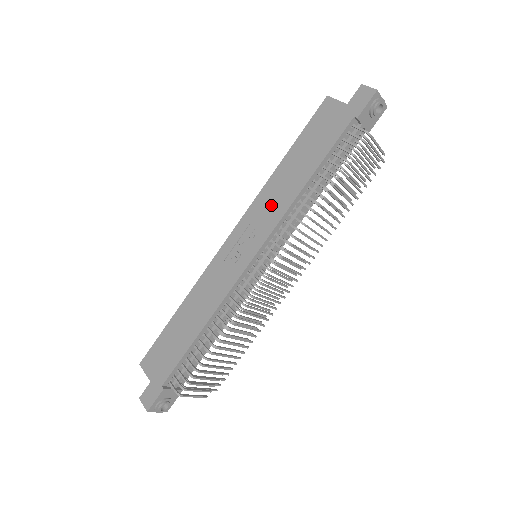
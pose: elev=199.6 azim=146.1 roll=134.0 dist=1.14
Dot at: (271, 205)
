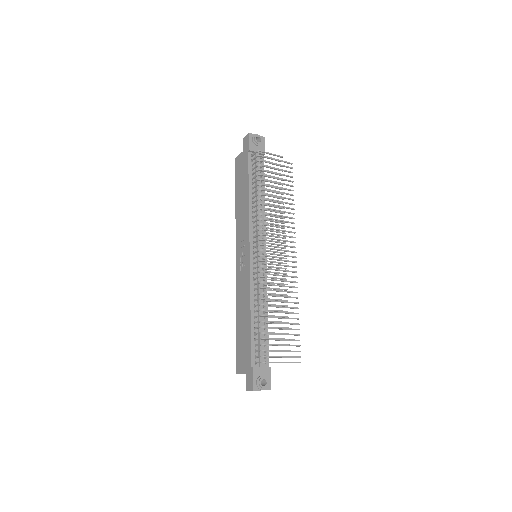
Dot at: (242, 223)
